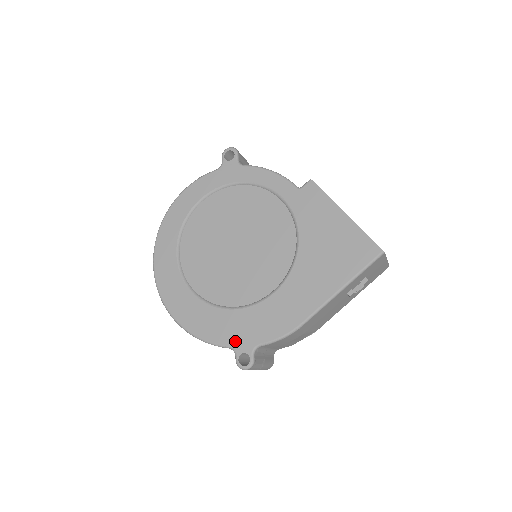
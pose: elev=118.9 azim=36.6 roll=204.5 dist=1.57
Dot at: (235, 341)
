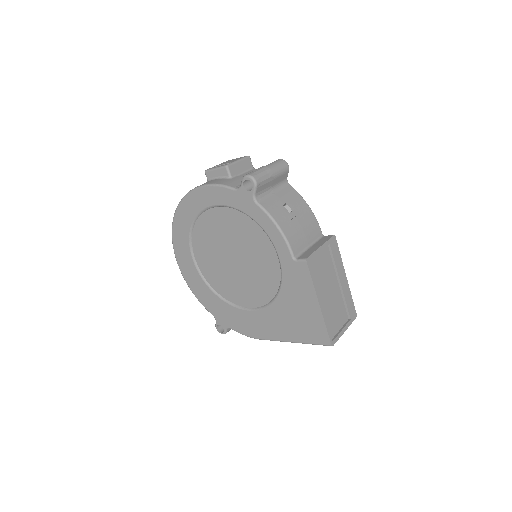
Dot at: (217, 316)
